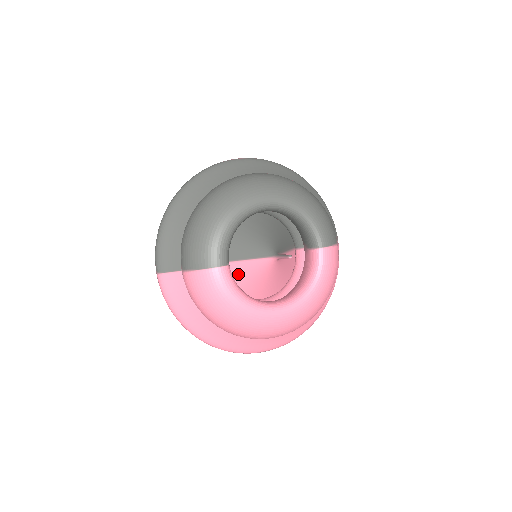
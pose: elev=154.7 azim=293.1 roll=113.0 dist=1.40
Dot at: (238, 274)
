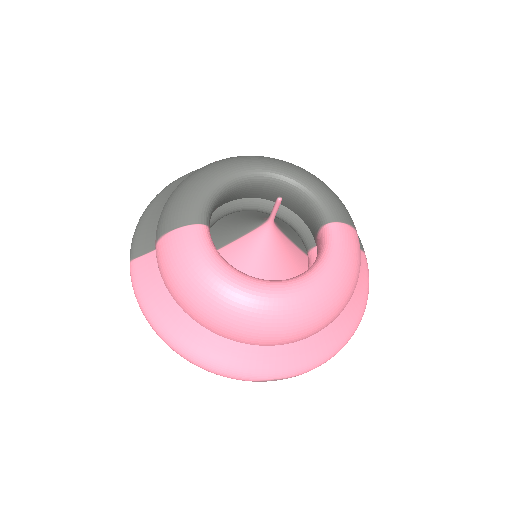
Dot at: (228, 262)
